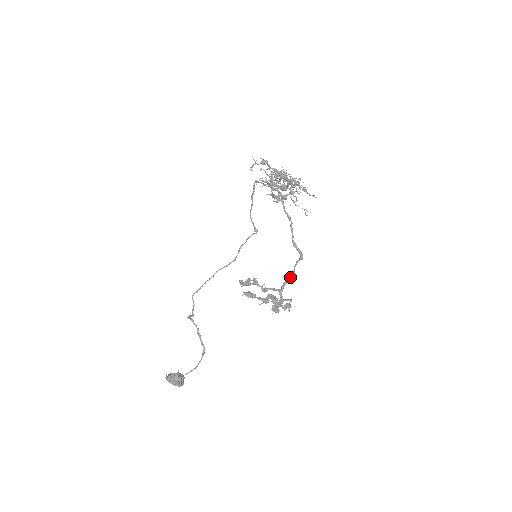
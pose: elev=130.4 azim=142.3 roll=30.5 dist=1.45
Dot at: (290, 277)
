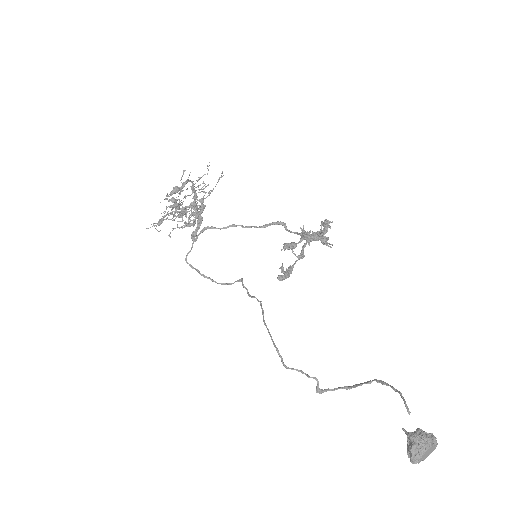
Dot at: (299, 234)
